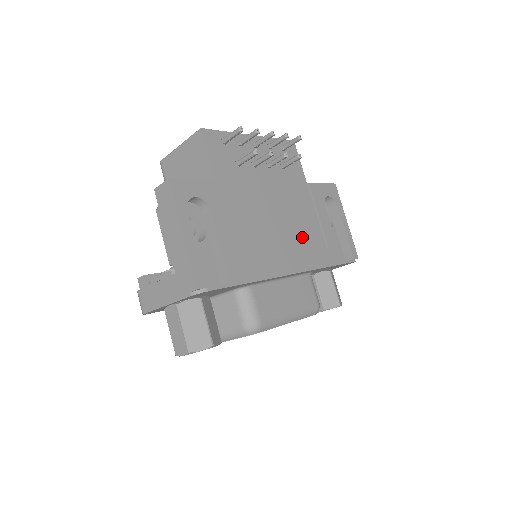
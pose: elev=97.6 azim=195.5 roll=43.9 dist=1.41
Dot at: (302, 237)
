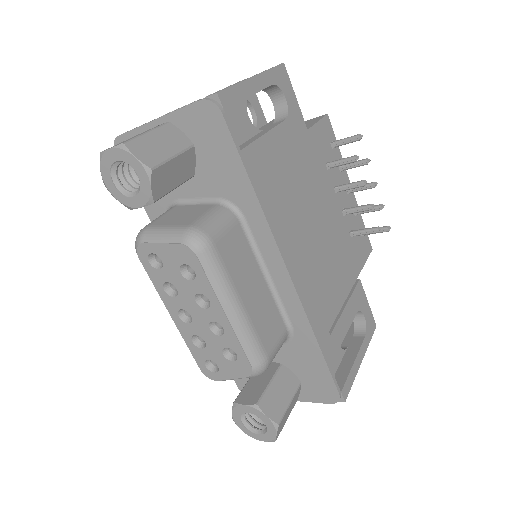
Dot at: (319, 282)
